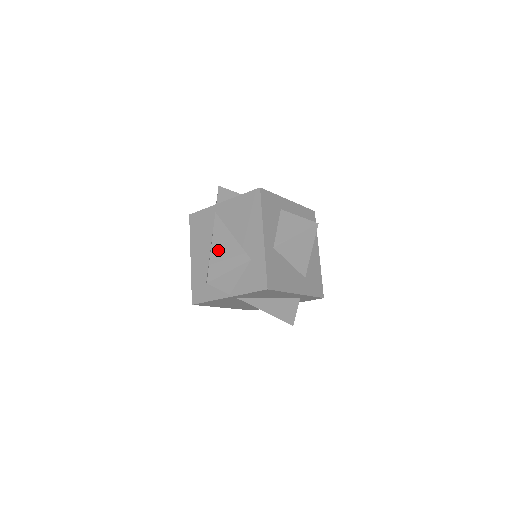
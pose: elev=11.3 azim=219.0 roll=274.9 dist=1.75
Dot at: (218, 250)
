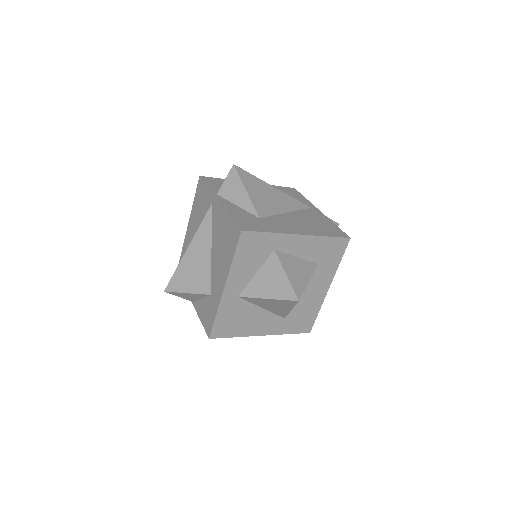
Dot at: (190, 259)
